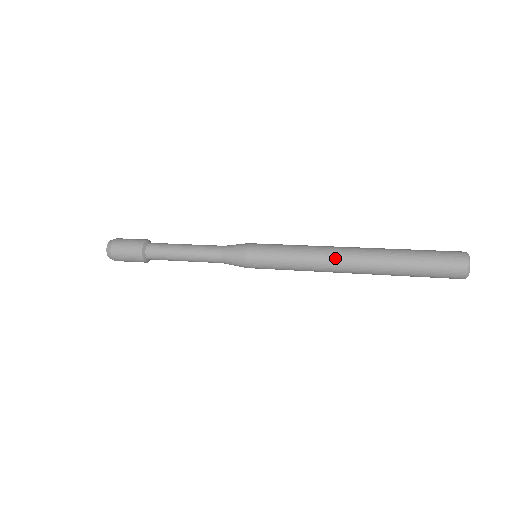
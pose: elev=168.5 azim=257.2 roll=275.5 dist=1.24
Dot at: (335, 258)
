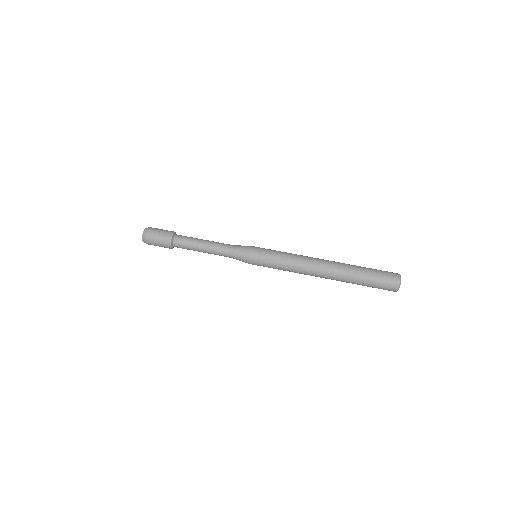
Dot at: (311, 275)
